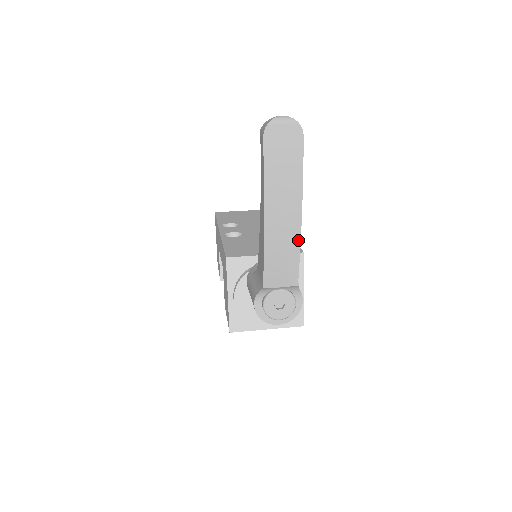
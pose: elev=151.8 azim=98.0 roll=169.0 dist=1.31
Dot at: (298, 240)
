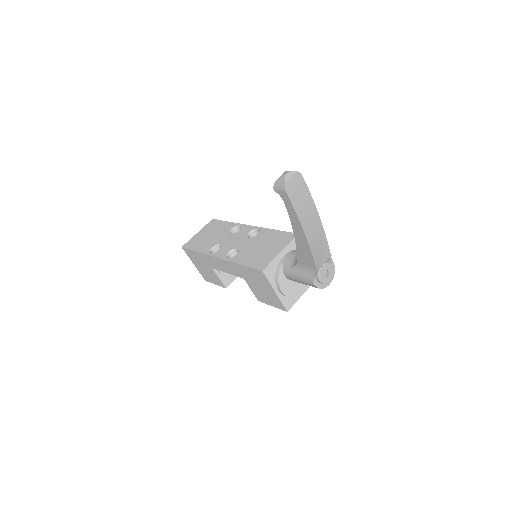
Dot at: (323, 232)
